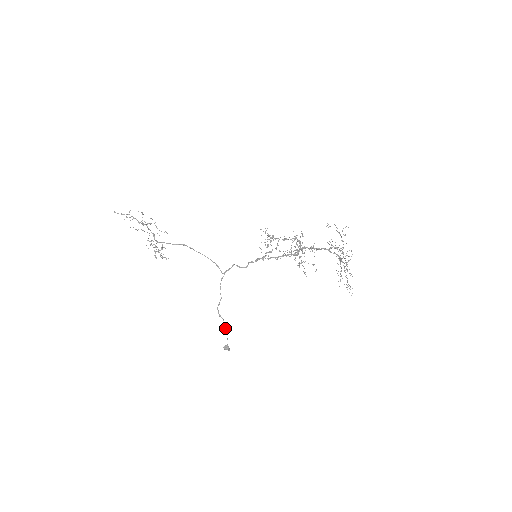
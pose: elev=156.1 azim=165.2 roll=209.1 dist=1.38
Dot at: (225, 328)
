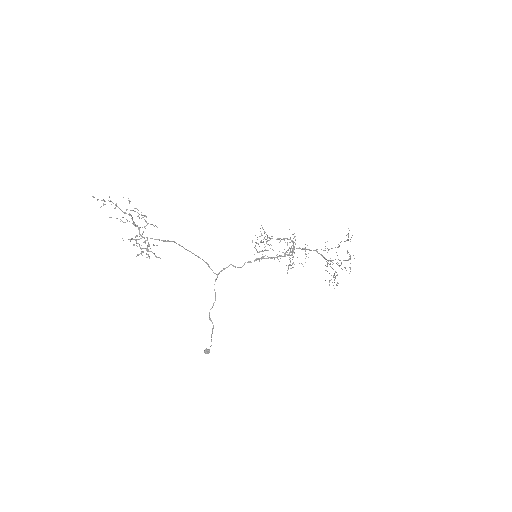
Dot at: (212, 331)
